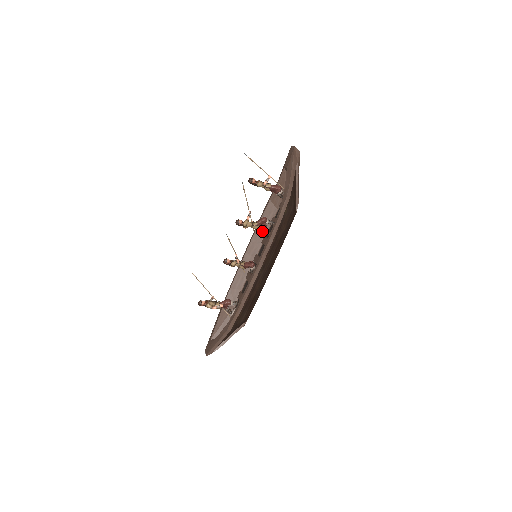
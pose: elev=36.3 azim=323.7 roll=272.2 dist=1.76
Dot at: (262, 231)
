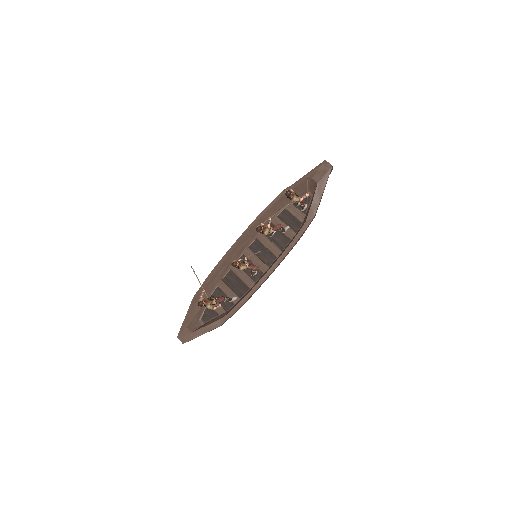
Dot at: occluded
